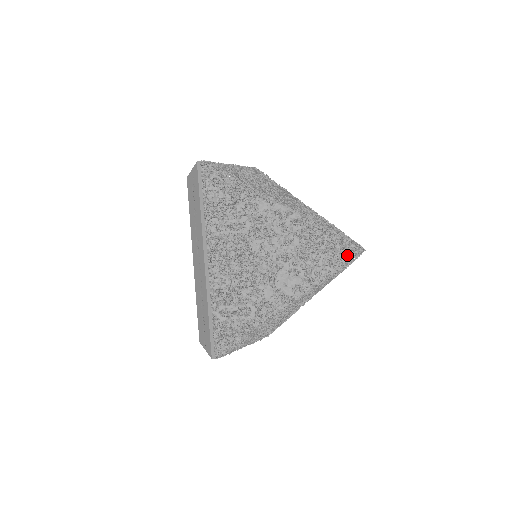
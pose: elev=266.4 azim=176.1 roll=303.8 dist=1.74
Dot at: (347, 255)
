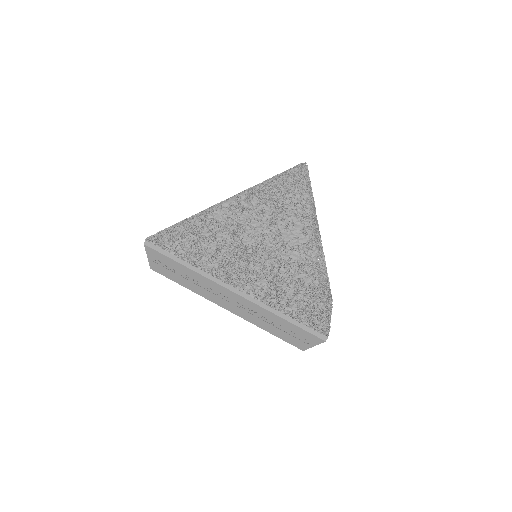
Dot at: (301, 177)
